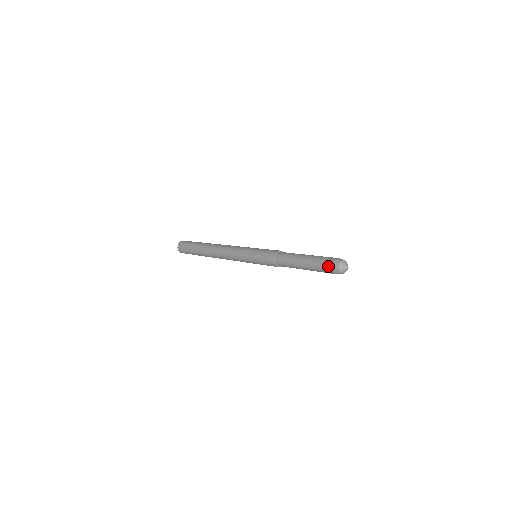
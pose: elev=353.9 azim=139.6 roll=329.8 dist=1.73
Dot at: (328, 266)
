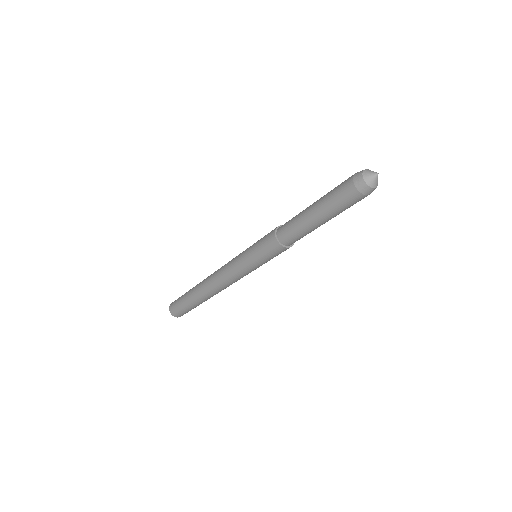
Dot at: (346, 182)
